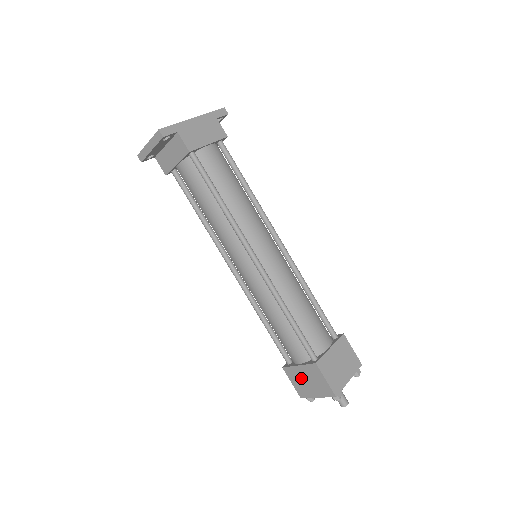
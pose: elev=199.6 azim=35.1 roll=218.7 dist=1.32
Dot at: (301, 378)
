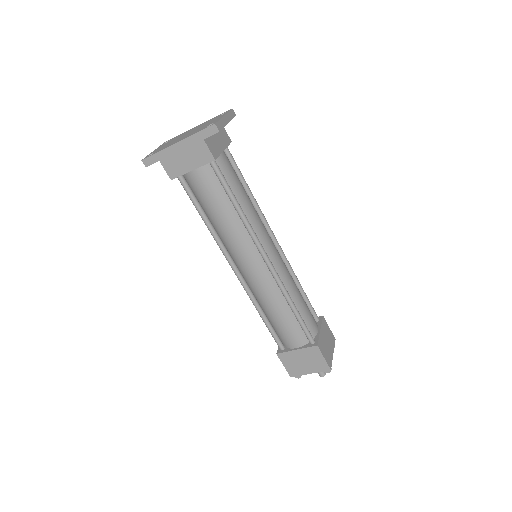
Dot at: occluded
